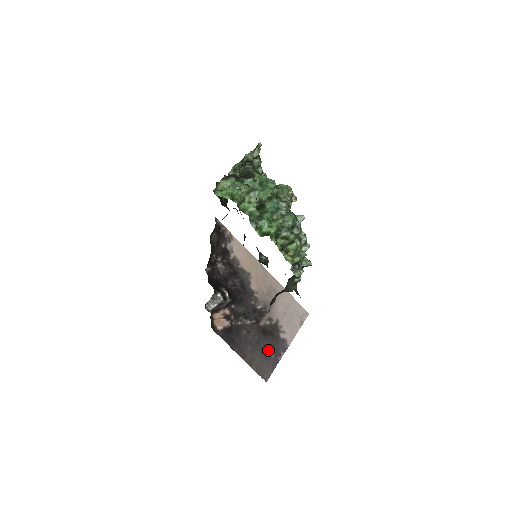
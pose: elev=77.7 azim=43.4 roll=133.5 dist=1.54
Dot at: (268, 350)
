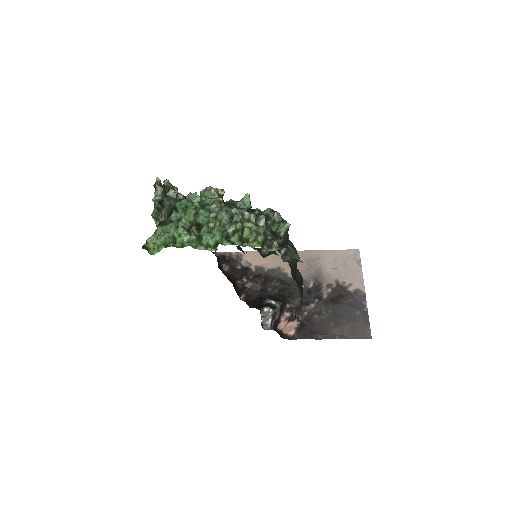
Dot at: (349, 312)
